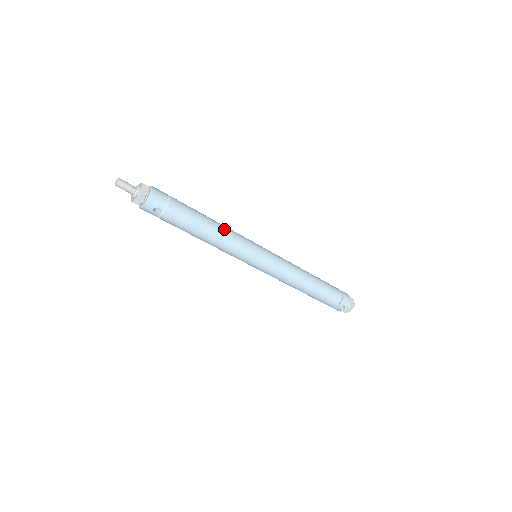
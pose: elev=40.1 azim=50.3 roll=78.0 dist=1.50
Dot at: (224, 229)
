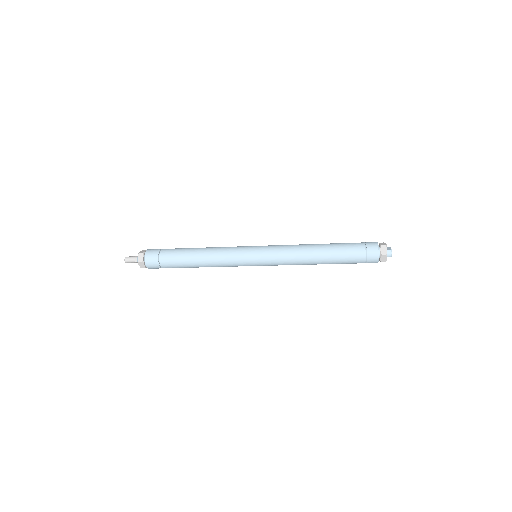
Dot at: (211, 262)
